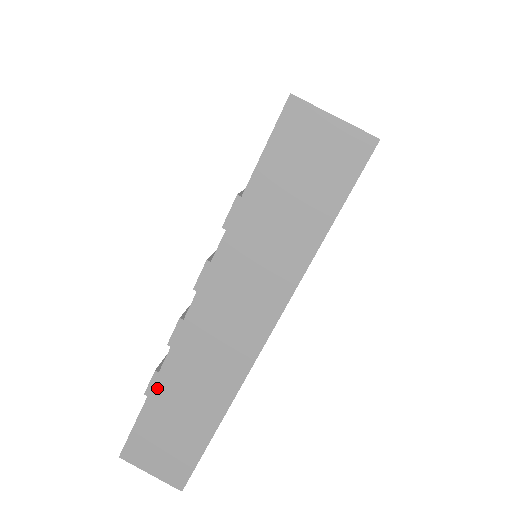
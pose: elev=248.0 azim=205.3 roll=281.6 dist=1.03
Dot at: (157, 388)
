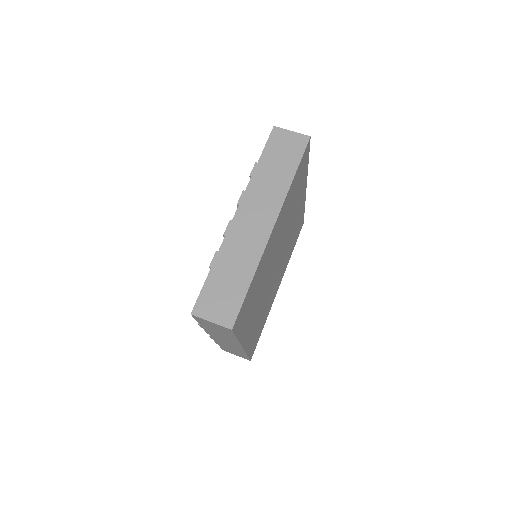
Dot at: (219, 344)
